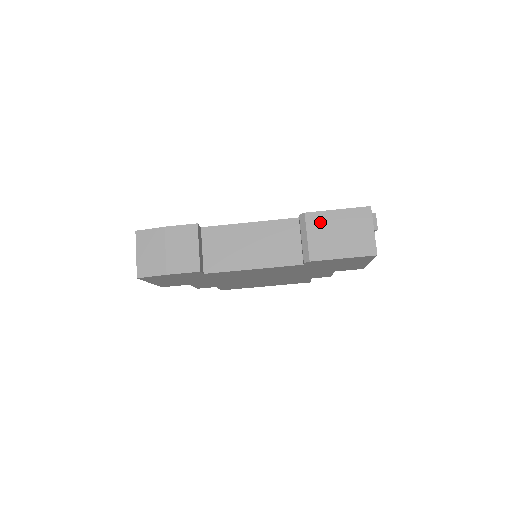
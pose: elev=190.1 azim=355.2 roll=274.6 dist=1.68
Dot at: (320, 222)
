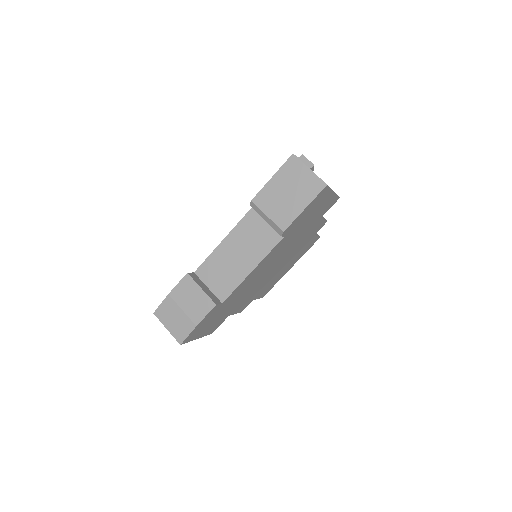
Dot at: (267, 197)
